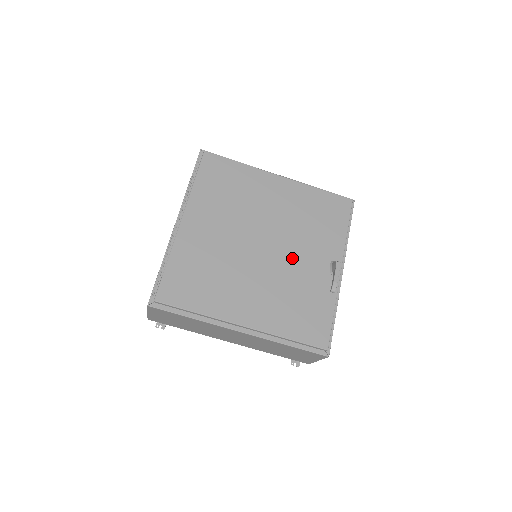
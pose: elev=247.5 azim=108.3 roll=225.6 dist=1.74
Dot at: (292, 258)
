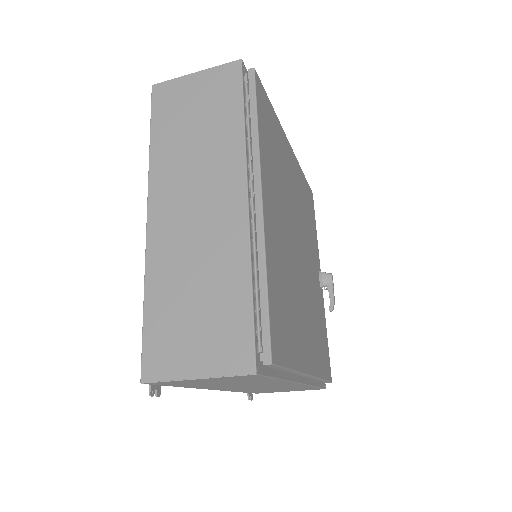
Dot at: (309, 268)
